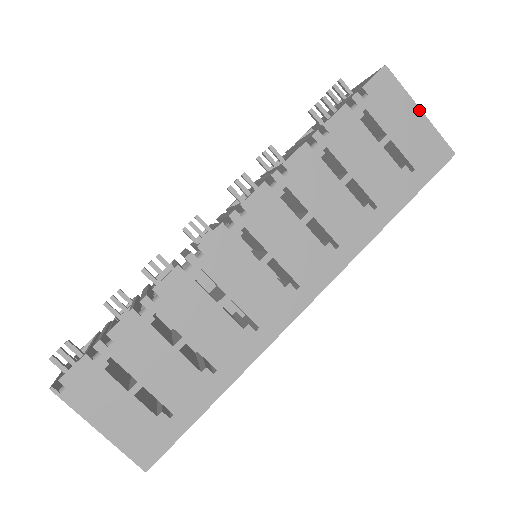
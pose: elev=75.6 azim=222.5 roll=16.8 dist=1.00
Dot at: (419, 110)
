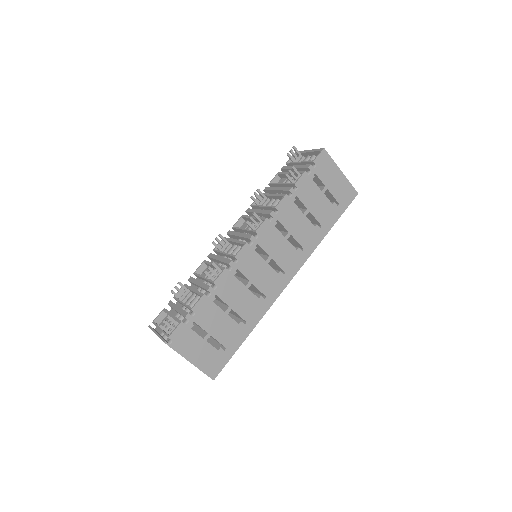
Dot at: (341, 171)
